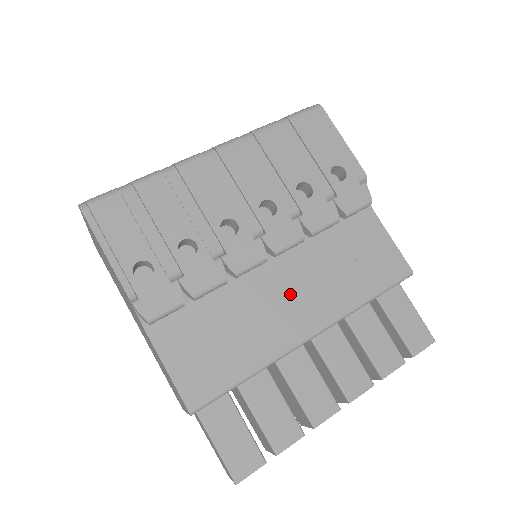
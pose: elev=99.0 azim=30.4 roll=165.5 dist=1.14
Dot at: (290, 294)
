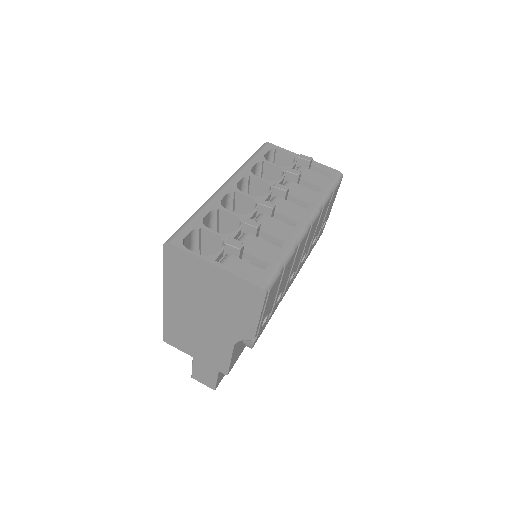
Dot at: occluded
